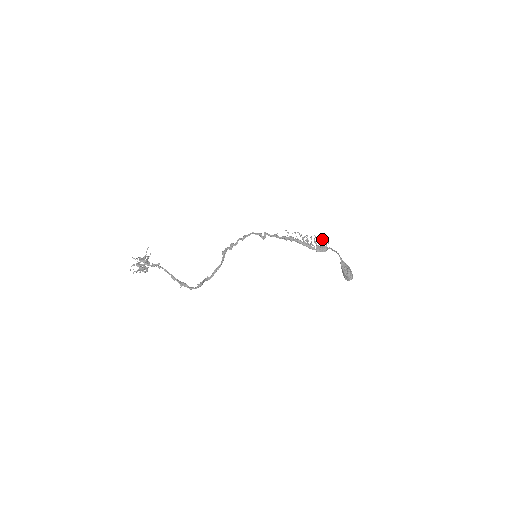
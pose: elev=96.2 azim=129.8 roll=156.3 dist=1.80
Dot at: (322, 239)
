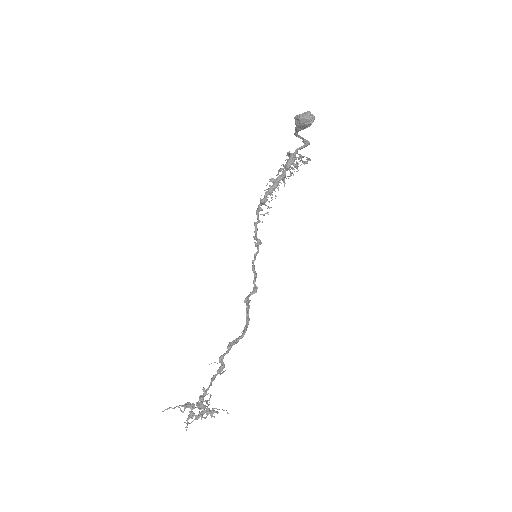
Dot at: occluded
